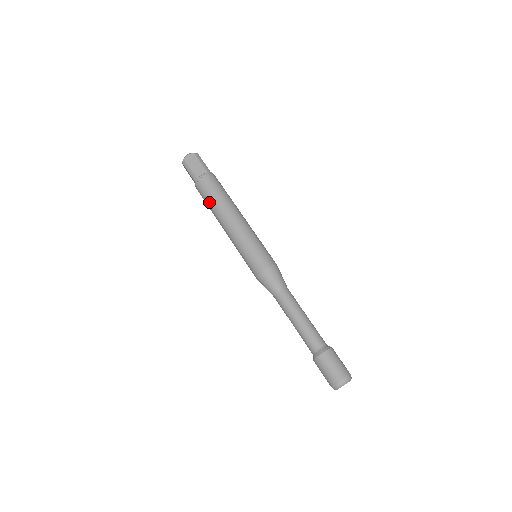
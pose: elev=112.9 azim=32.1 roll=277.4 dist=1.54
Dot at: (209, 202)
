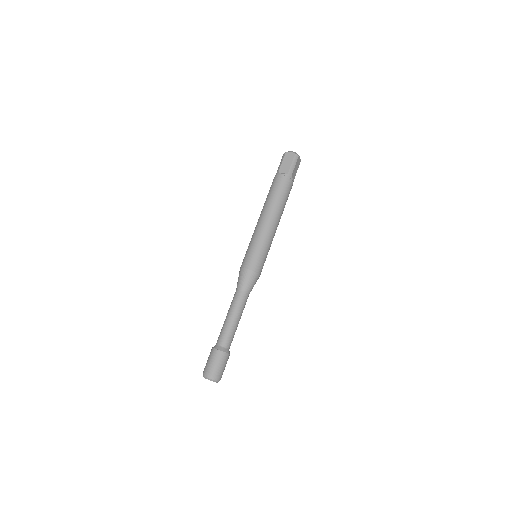
Dot at: (268, 195)
